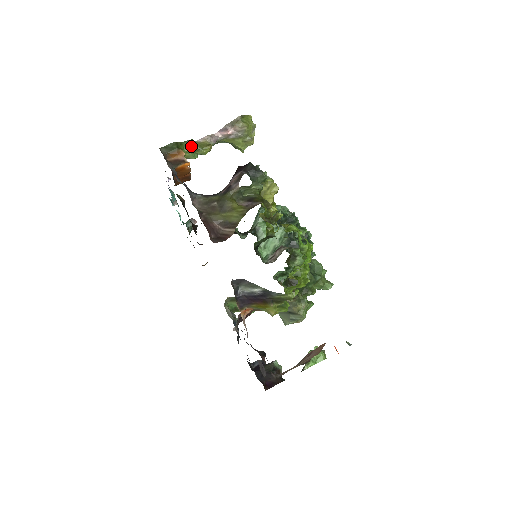
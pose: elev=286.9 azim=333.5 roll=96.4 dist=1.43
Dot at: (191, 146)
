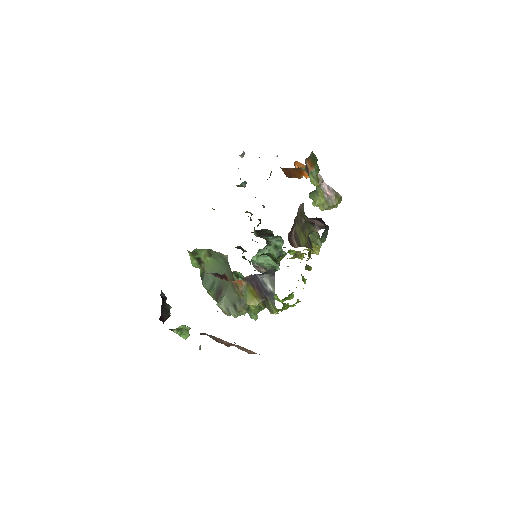
Dot at: (316, 171)
